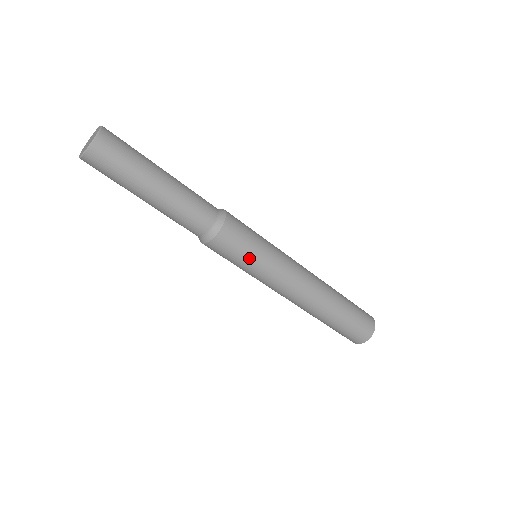
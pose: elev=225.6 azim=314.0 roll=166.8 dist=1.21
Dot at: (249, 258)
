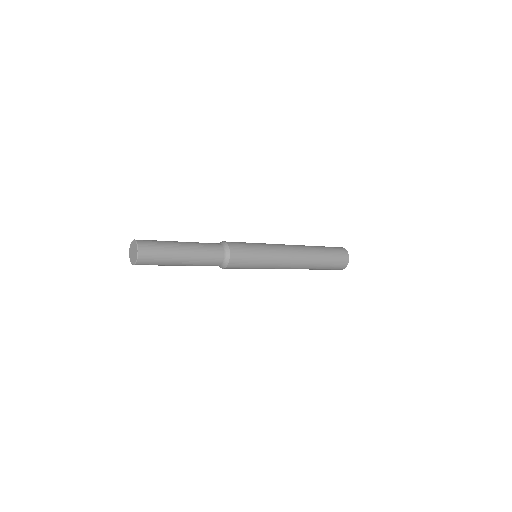
Dot at: (253, 264)
